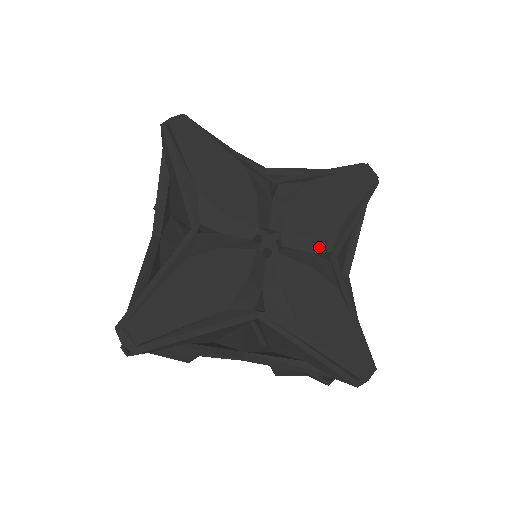
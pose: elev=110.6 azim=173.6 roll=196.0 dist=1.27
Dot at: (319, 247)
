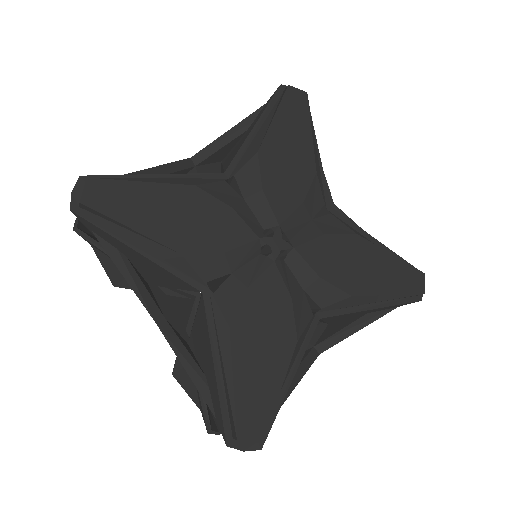
Dot at: (314, 209)
